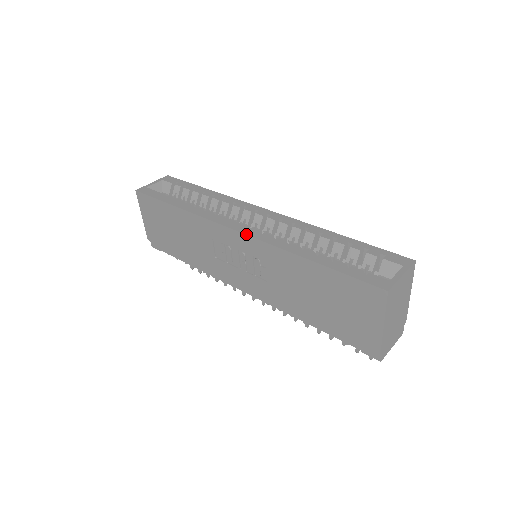
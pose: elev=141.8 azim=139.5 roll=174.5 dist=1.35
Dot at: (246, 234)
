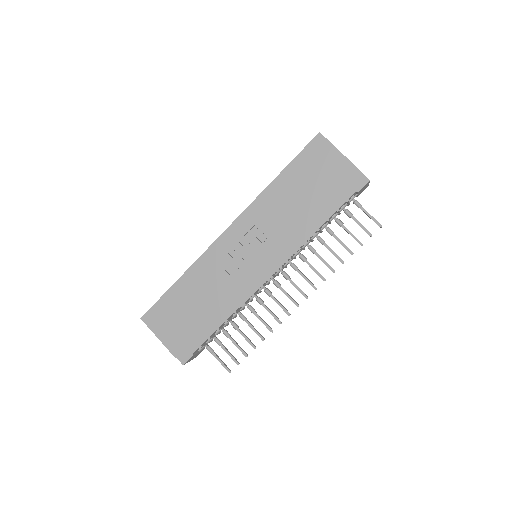
Dot at: (234, 221)
